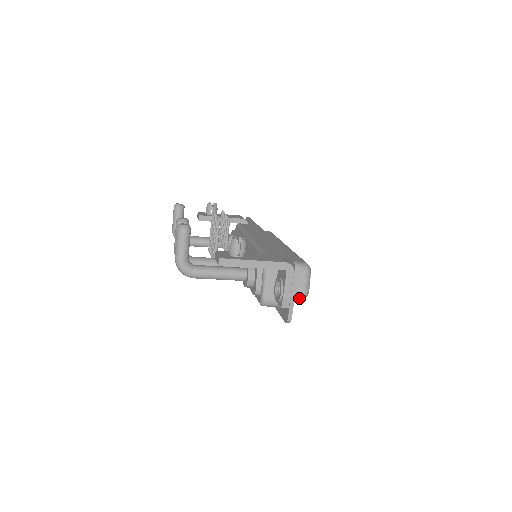
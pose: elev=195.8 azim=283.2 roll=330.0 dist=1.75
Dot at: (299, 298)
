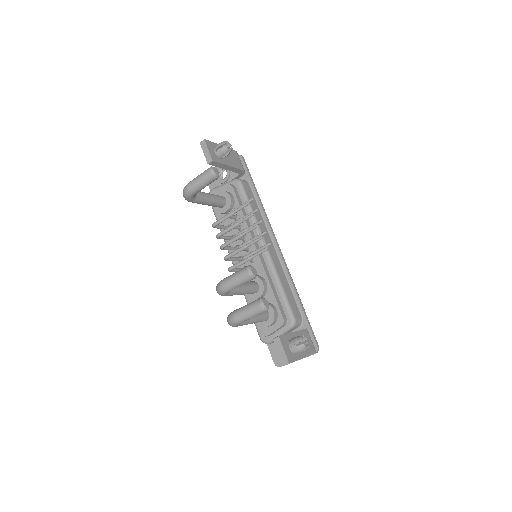
Dot at: occluded
